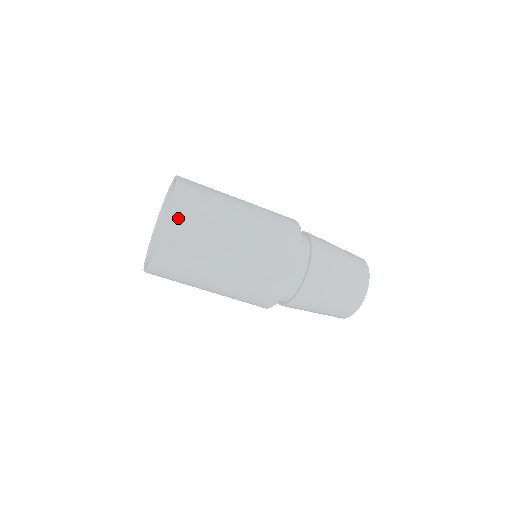
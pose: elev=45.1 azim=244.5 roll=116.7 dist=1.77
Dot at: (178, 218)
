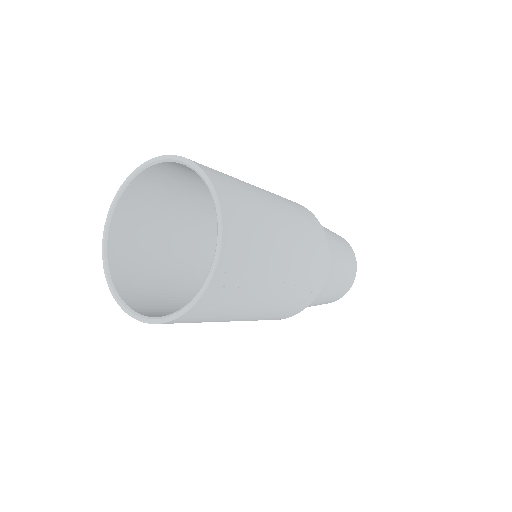
Dot at: (232, 238)
